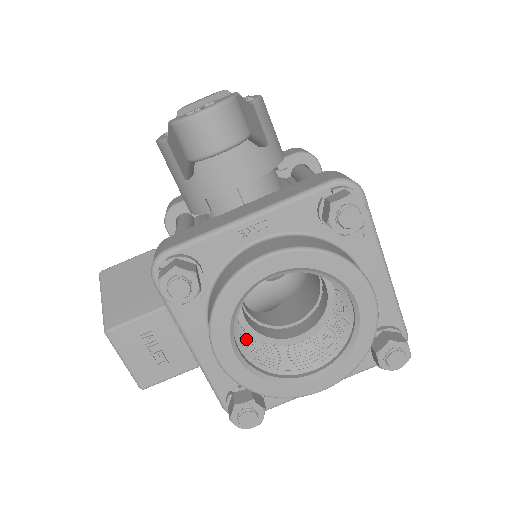
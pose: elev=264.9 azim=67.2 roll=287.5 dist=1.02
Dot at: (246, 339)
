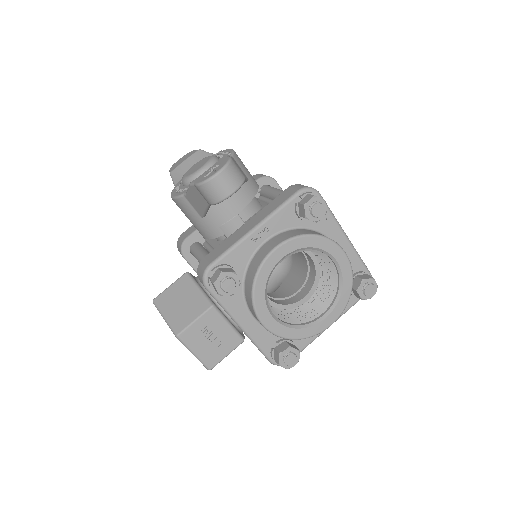
Dot at: (273, 309)
